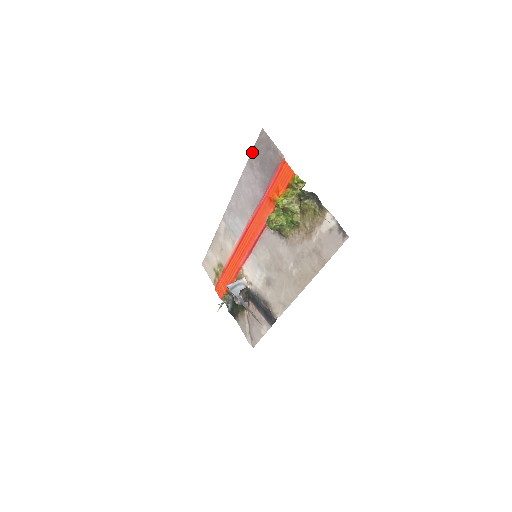
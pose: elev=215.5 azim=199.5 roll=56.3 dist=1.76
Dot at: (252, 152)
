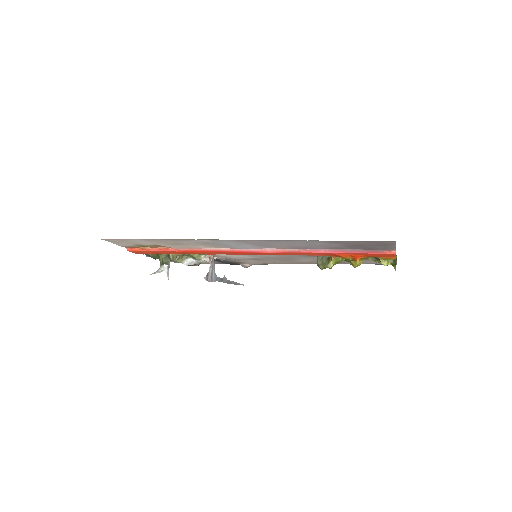
Dot at: (351, 241)
